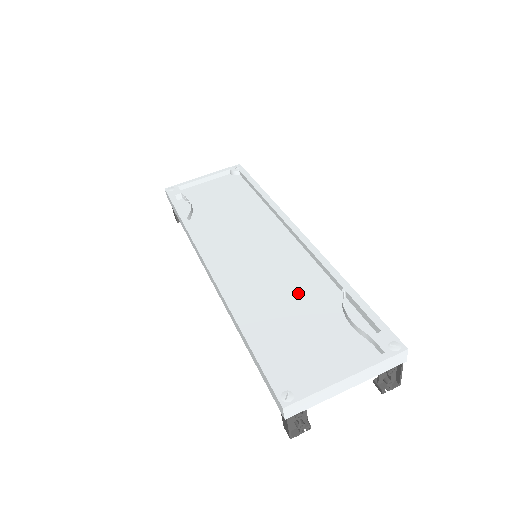
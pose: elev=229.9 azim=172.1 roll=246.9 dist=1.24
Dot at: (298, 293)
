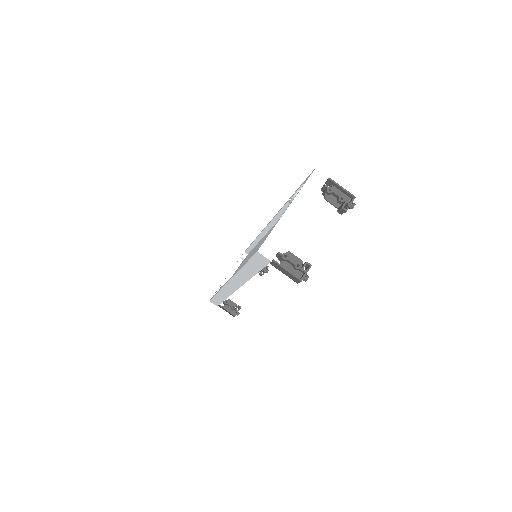
Dot at: occluded
